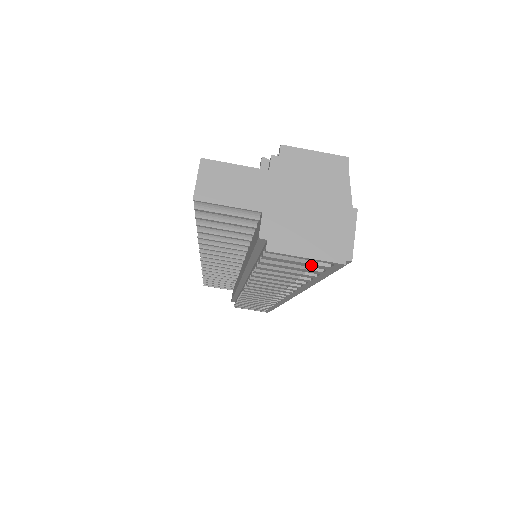
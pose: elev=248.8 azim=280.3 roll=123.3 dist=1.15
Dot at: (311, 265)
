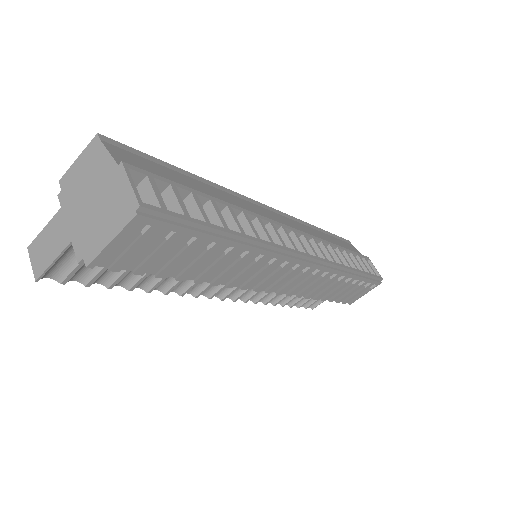
Dot at: (144, 240)
